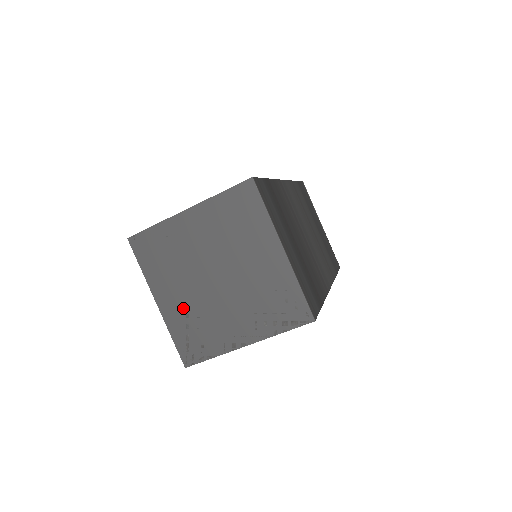
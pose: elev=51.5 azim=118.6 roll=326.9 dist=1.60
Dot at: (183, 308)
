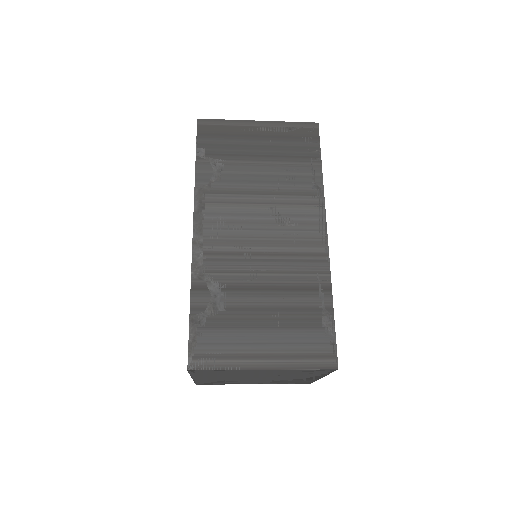
Dot at: occluded
